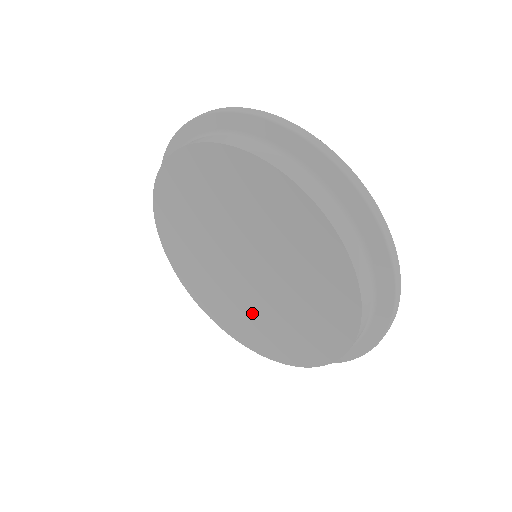
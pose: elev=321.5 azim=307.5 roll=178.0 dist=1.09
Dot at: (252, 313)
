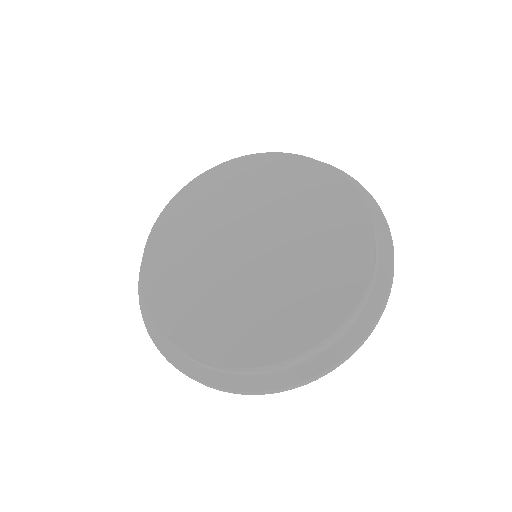
Dot at: (255, 301)
